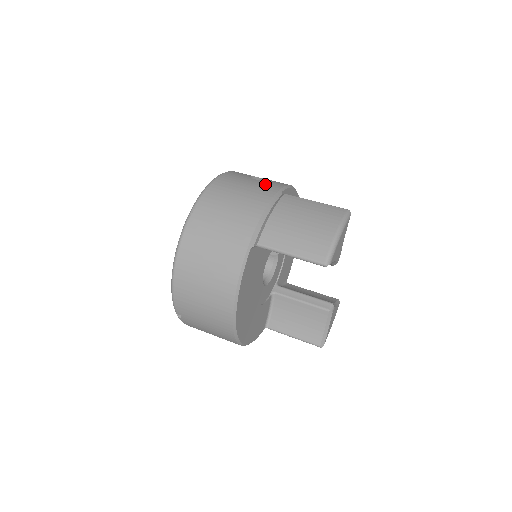
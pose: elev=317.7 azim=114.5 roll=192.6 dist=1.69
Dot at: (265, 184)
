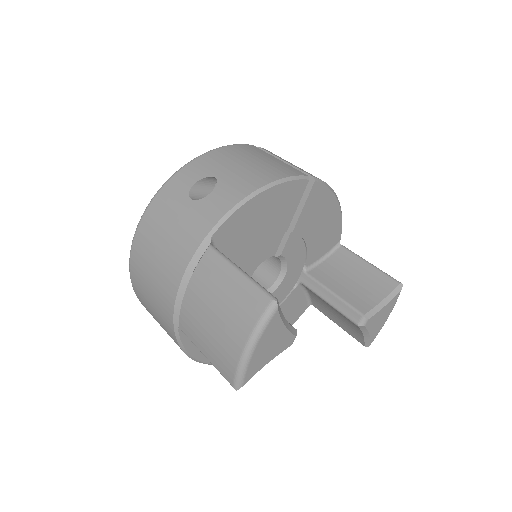
Dot at: (196, 217)
